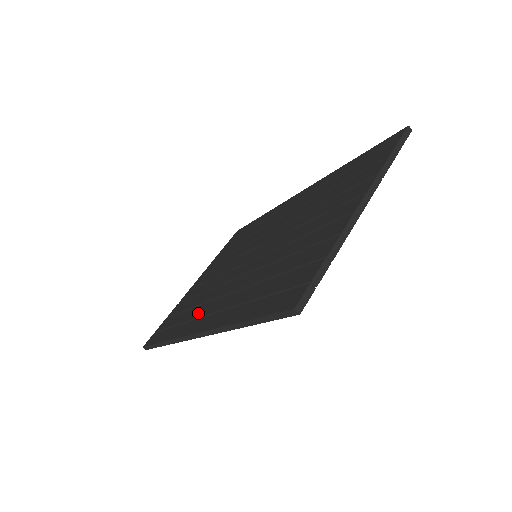
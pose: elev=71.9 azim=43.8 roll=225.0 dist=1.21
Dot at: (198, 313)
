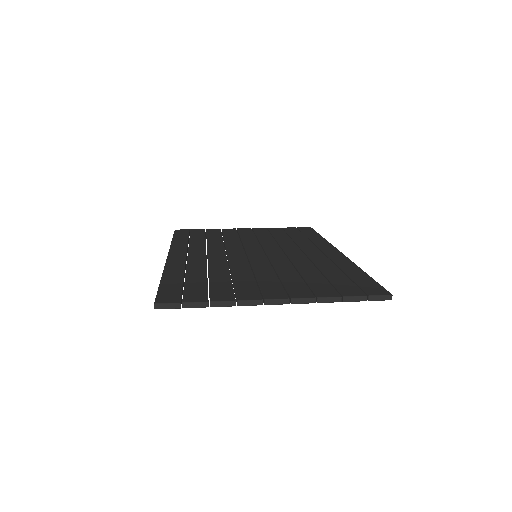
Dot at: (195, 248)
